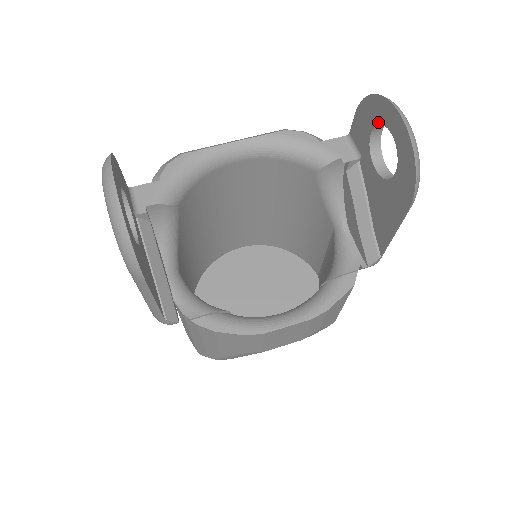
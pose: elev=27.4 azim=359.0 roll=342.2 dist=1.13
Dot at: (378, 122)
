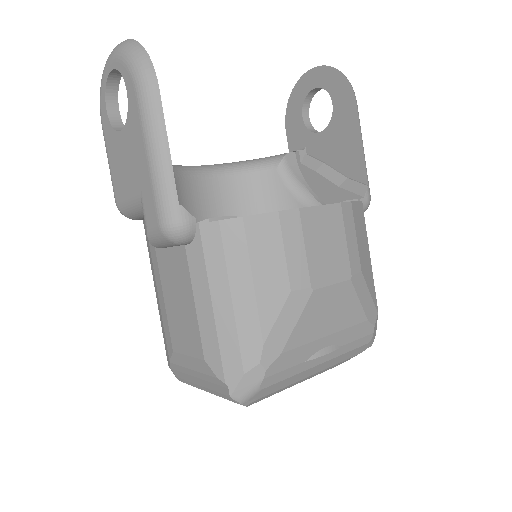
Dot at: (303, 101)
